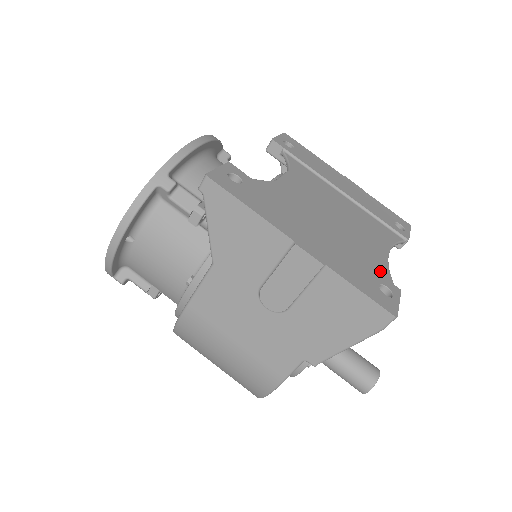
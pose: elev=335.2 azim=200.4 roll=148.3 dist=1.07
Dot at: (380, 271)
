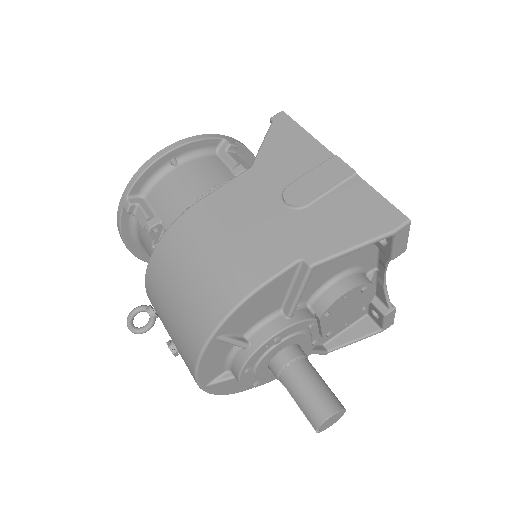
Dot at: occluded
